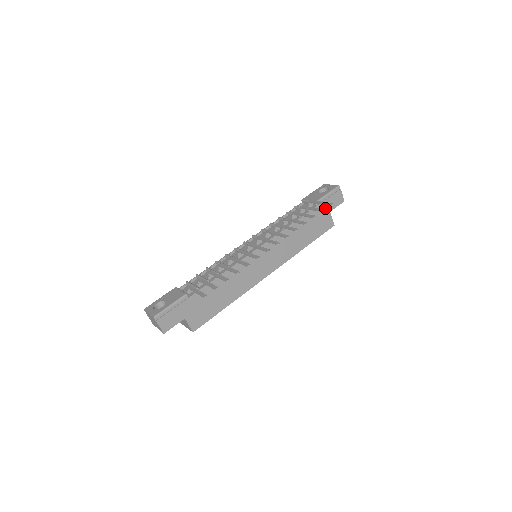
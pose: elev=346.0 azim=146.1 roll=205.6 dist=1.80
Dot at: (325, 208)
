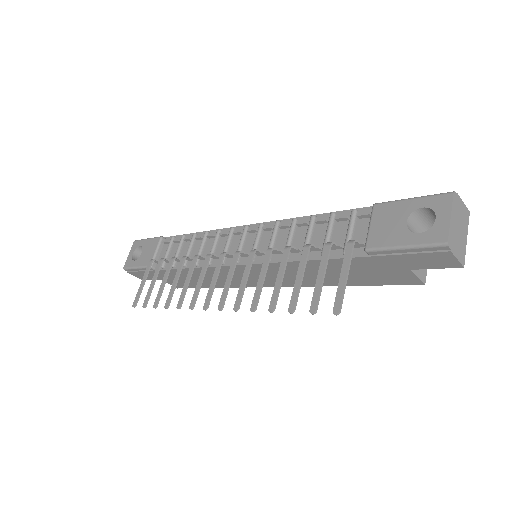
Dot at: (393, 263)
